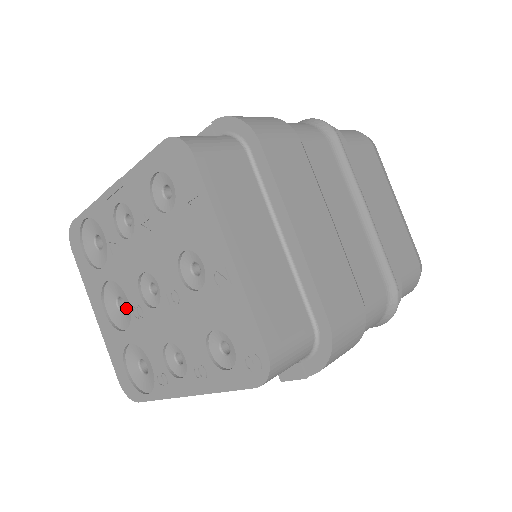
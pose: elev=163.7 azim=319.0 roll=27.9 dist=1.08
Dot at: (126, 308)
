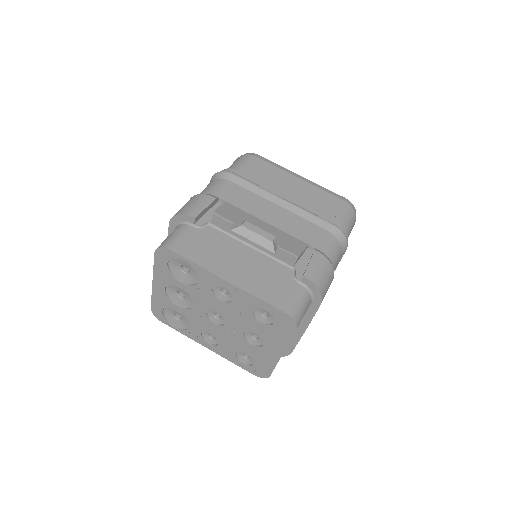
Dot at: (185, 300)
